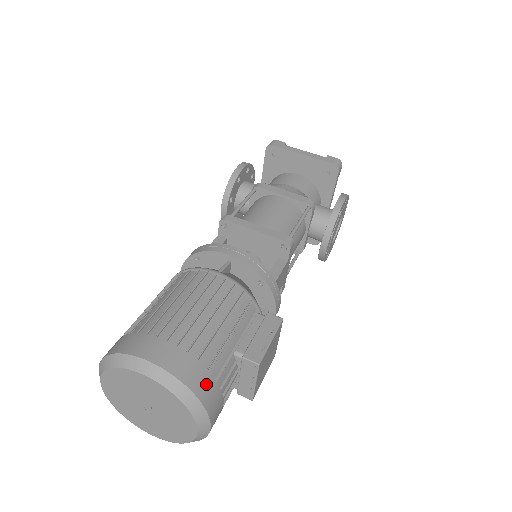
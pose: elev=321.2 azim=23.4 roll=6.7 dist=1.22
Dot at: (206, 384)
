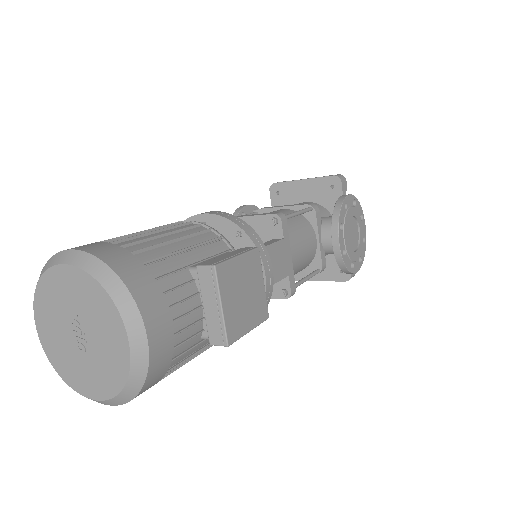
Dot at: (137, 273)
